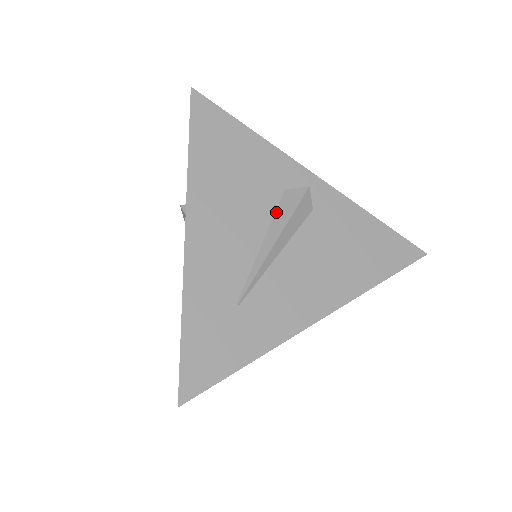
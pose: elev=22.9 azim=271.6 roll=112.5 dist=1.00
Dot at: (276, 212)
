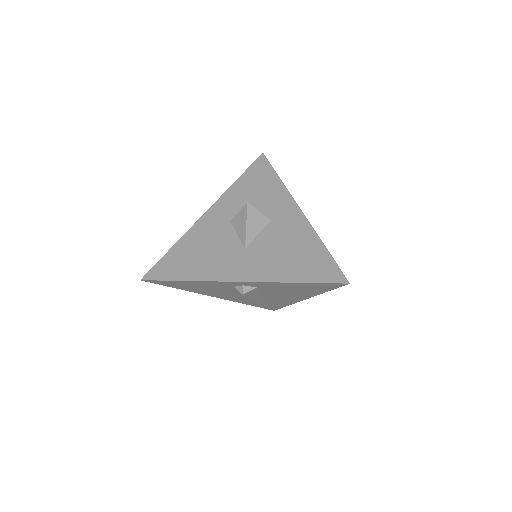
Dot at: occluded
